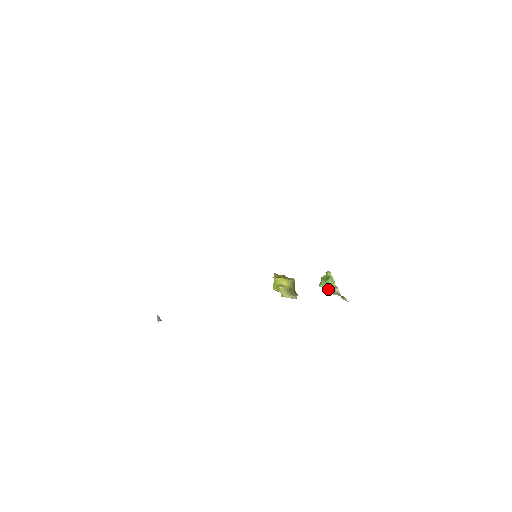
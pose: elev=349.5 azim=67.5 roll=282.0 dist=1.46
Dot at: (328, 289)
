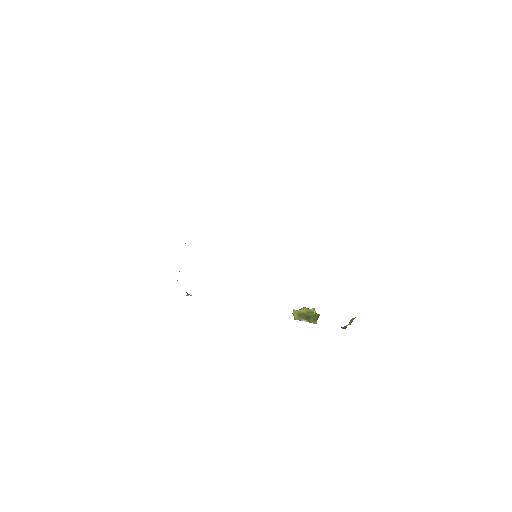
Dot at: occluded
